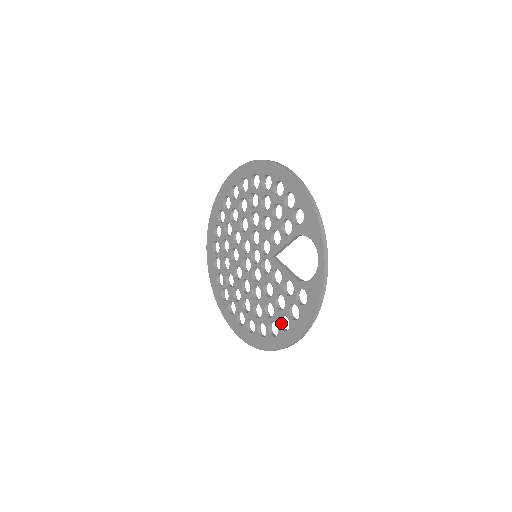
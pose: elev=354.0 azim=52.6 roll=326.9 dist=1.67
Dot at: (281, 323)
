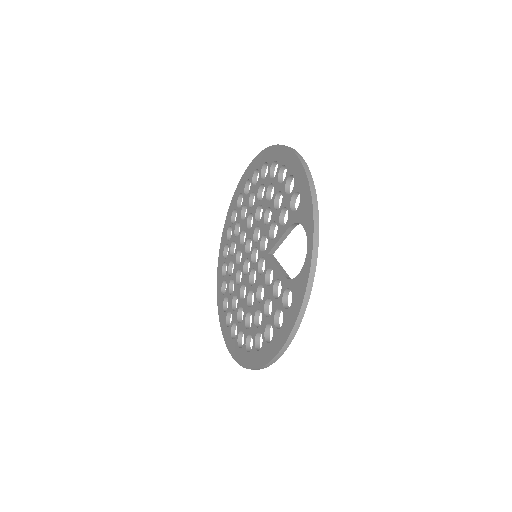
Dot at: (267, 334)
